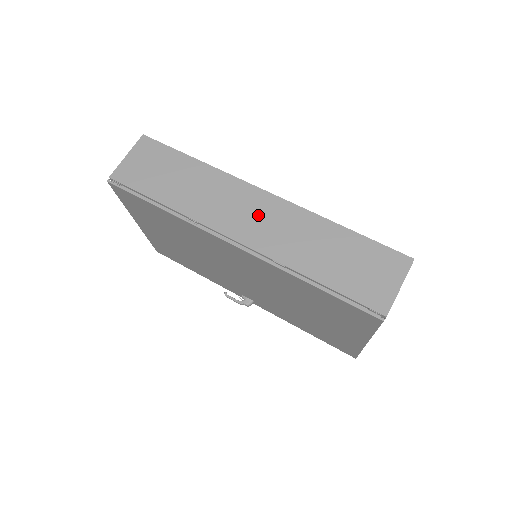
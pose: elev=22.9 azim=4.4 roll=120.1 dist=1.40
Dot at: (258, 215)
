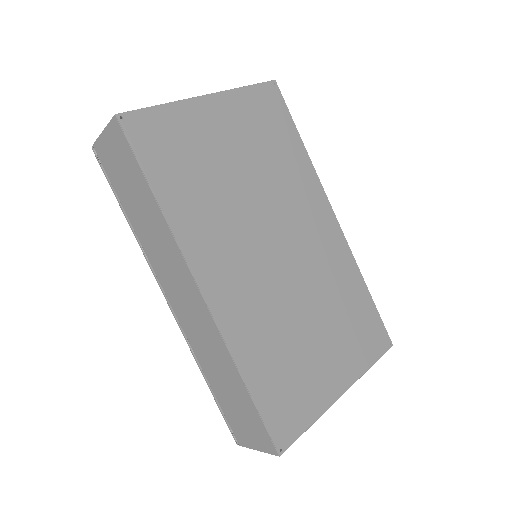
Dot at: (188, 303)
